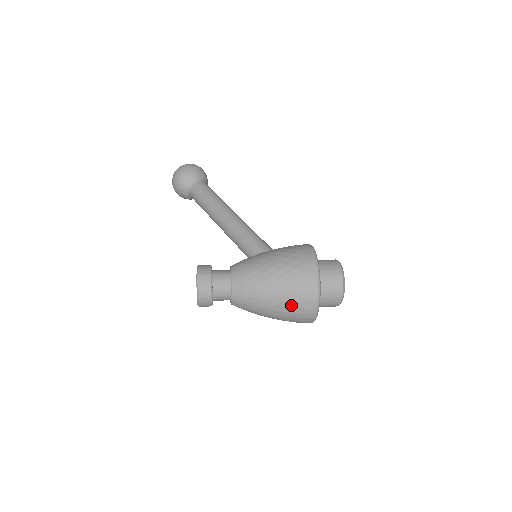
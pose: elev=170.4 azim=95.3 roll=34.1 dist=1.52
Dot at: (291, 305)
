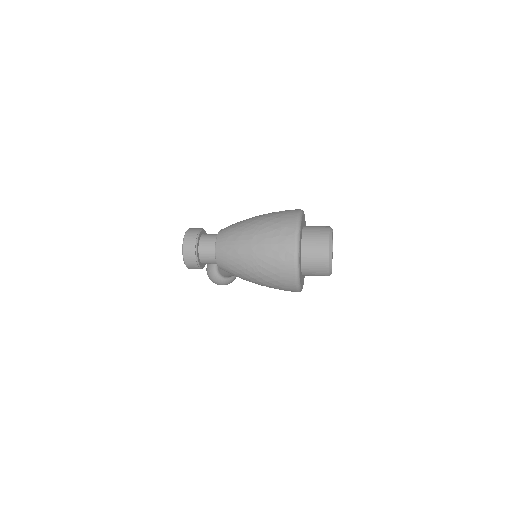
Dot at: (270, 233)
